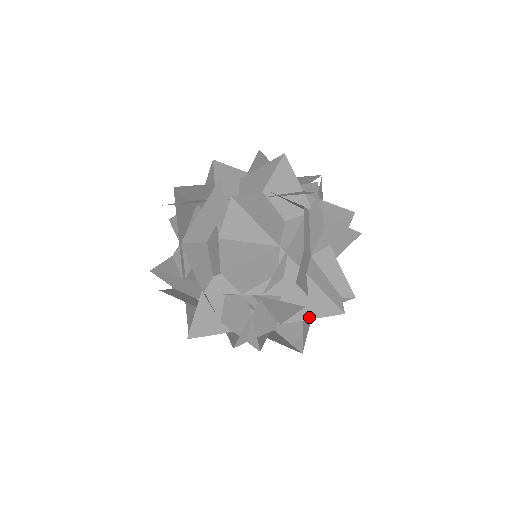
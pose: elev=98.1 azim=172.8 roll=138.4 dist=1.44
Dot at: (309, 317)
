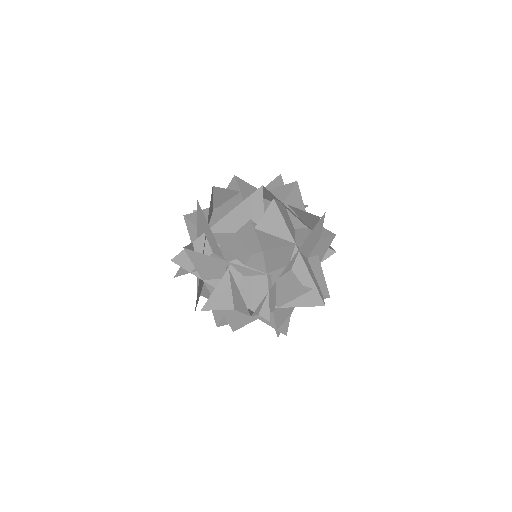
Dot at: (300, 305)
